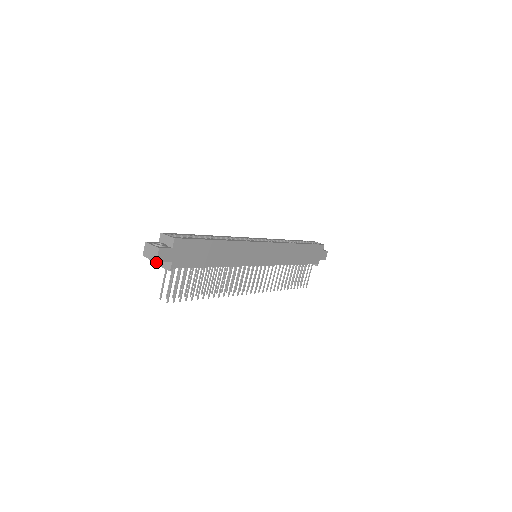
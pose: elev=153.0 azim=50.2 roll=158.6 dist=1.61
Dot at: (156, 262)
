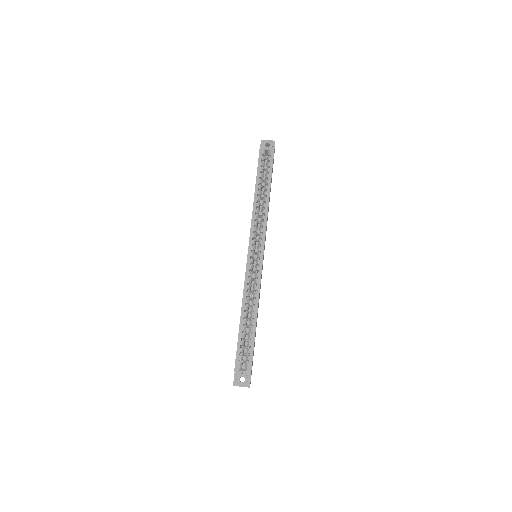
Dot at: occluded
